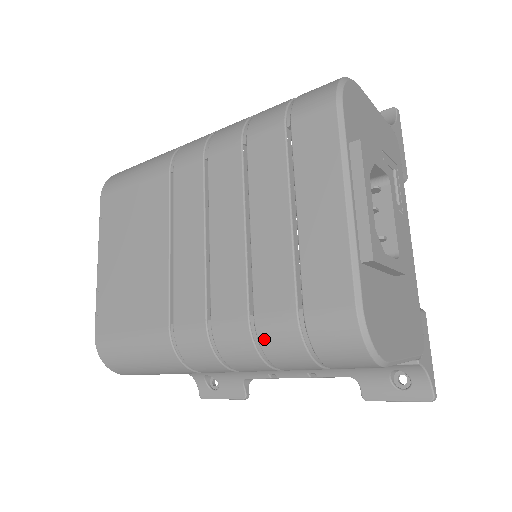
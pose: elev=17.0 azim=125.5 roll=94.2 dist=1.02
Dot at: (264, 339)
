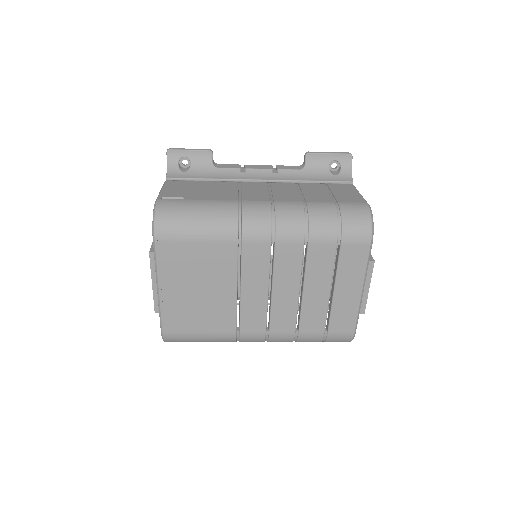
Dot at: (301, 340)
